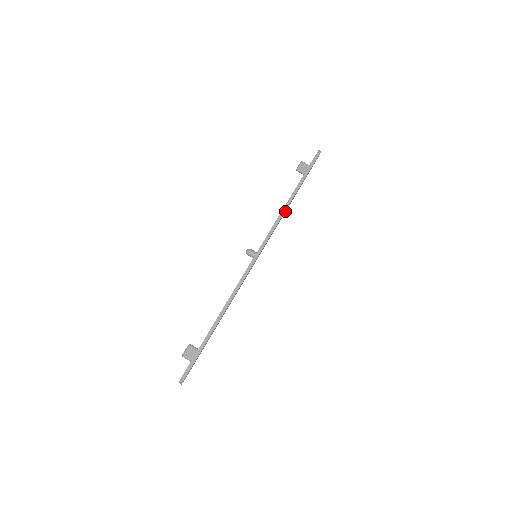
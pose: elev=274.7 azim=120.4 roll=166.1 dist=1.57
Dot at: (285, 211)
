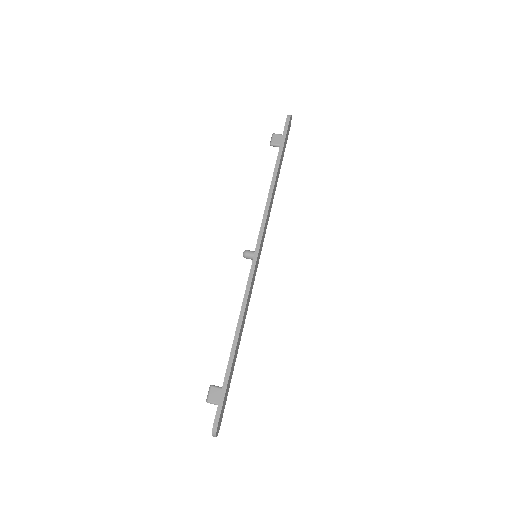
Dot at: (272, 194)
